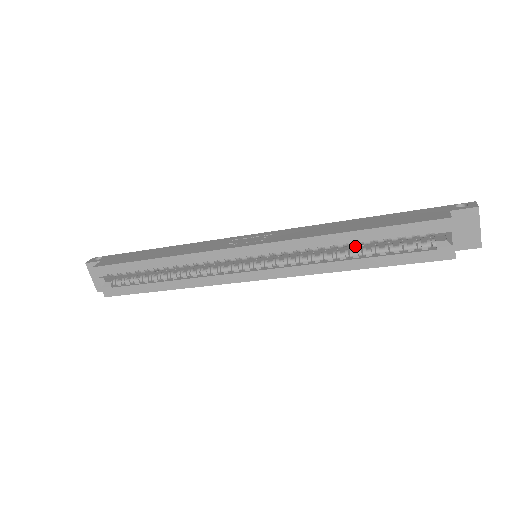
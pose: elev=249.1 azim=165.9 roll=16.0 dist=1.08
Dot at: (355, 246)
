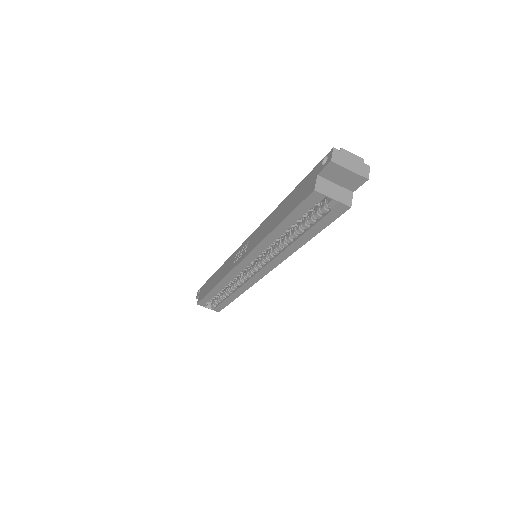
Dot at: occluded
